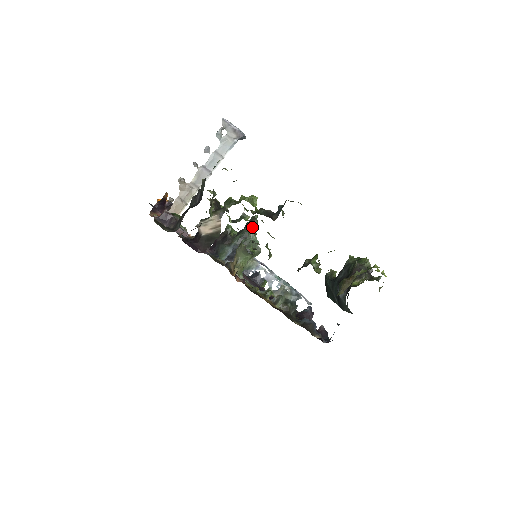
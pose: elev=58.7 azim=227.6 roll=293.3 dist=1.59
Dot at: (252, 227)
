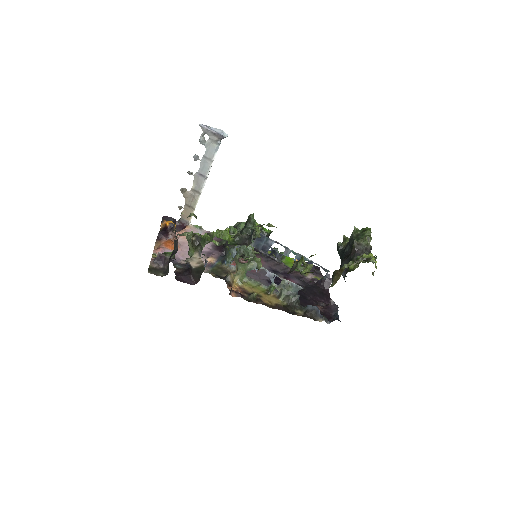
Dot at: (249, 228)
